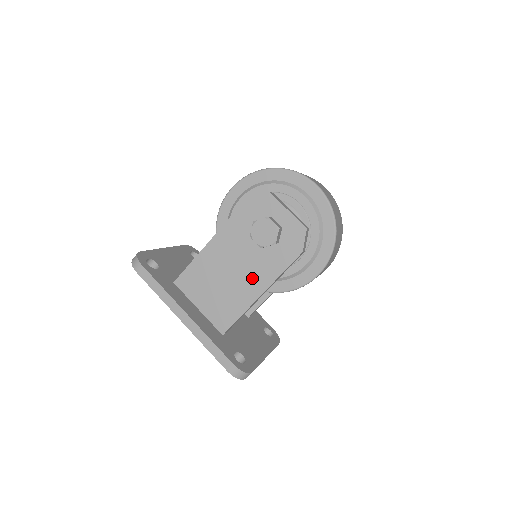
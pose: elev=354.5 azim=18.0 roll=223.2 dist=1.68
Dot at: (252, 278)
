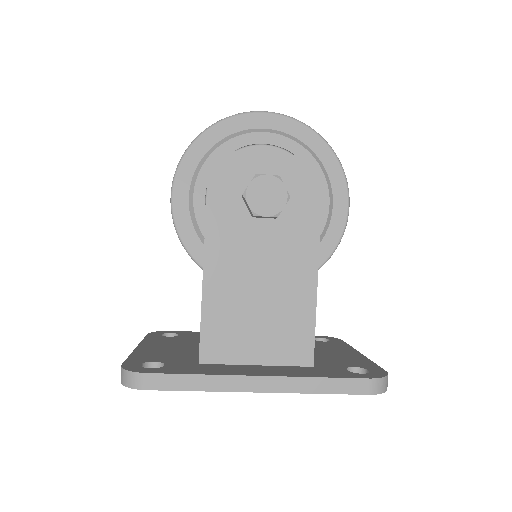
Dot at: (291, 266)
